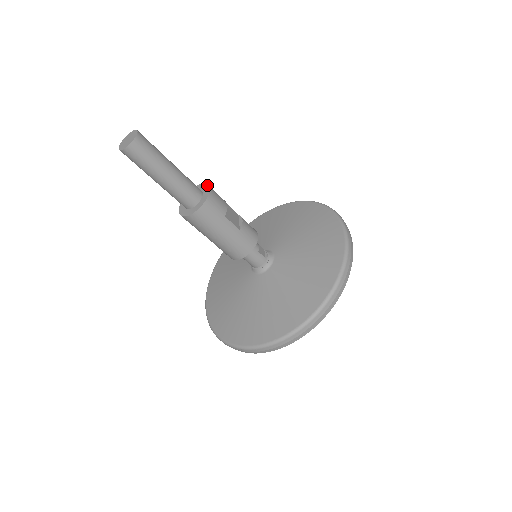
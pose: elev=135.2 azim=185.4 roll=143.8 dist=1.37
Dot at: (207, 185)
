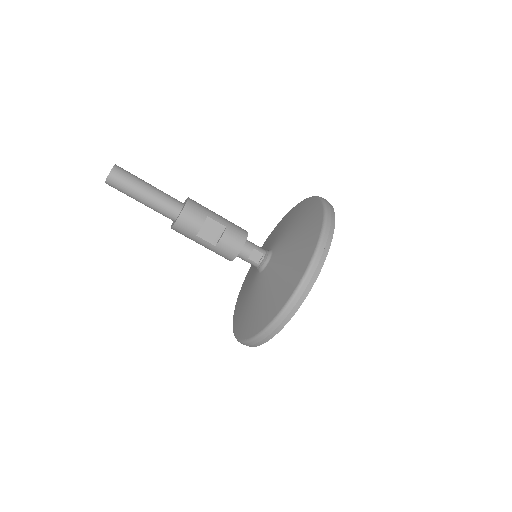
Dot at: (183, 207)
